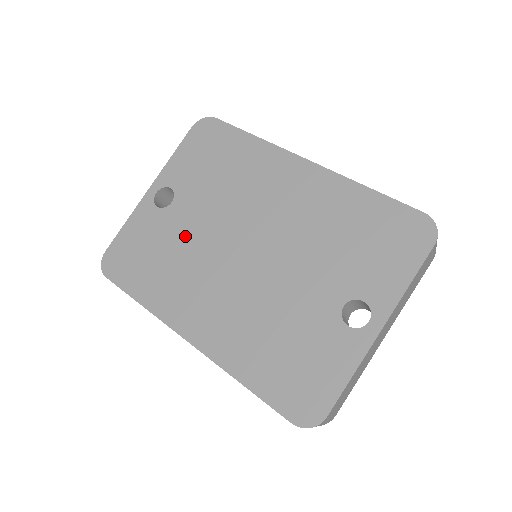
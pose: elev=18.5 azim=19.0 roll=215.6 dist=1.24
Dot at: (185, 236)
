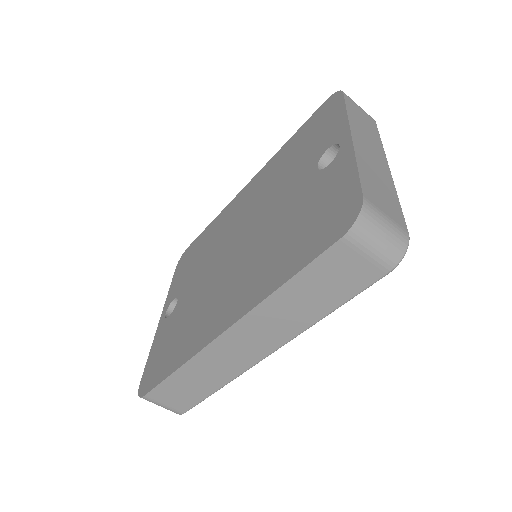
Dot at: (193, 299)
